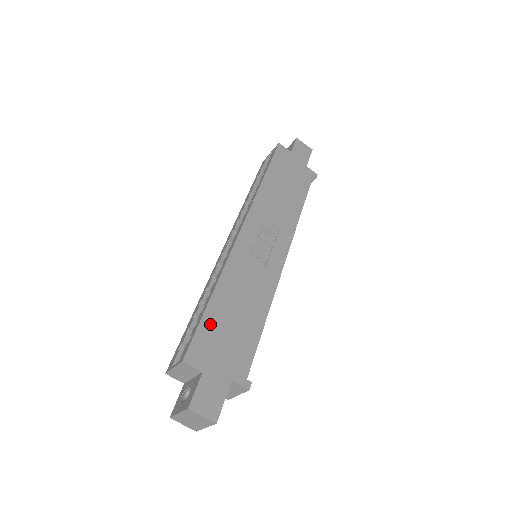
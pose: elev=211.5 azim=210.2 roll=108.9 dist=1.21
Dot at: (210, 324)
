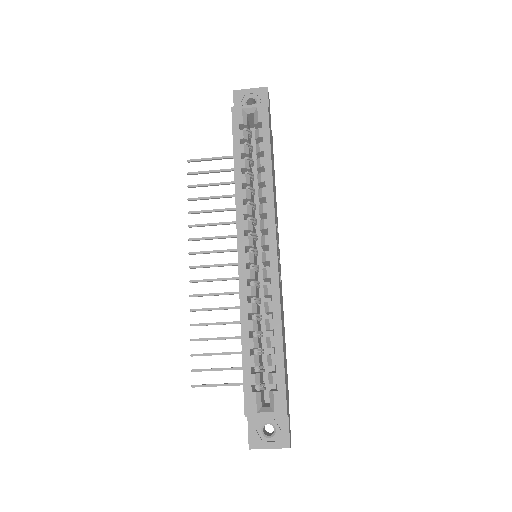
Dot at: occluded
